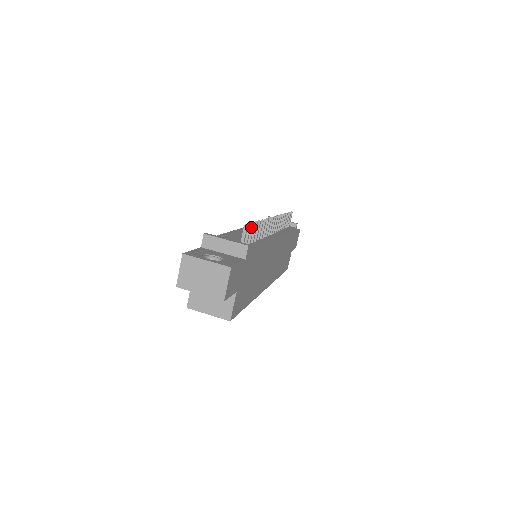
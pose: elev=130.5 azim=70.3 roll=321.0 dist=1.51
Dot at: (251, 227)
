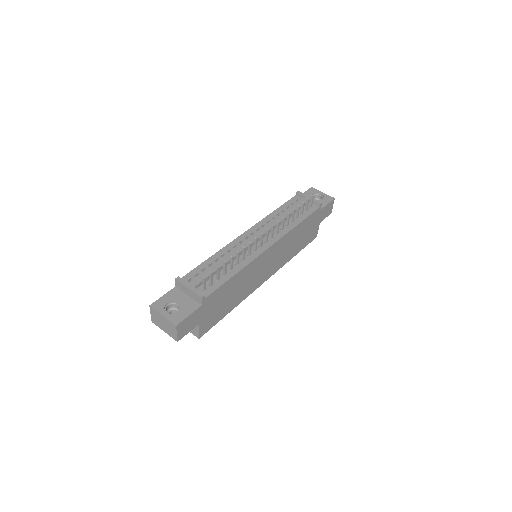
Dot at: (217, 269)
